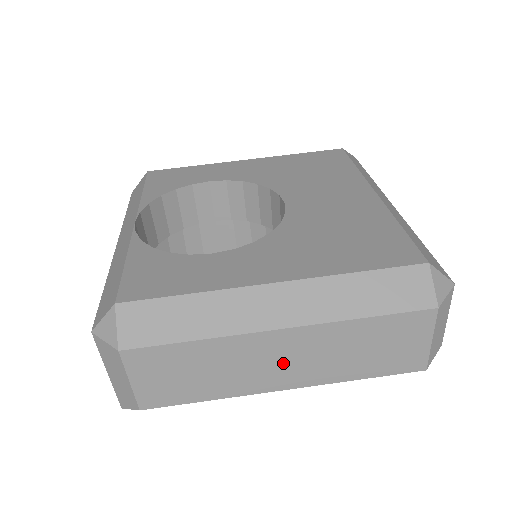
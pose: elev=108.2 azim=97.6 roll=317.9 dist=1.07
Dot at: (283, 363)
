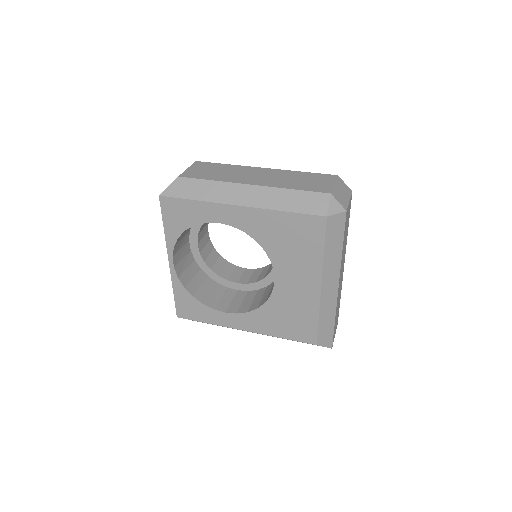
Dot at: (257, 177)
